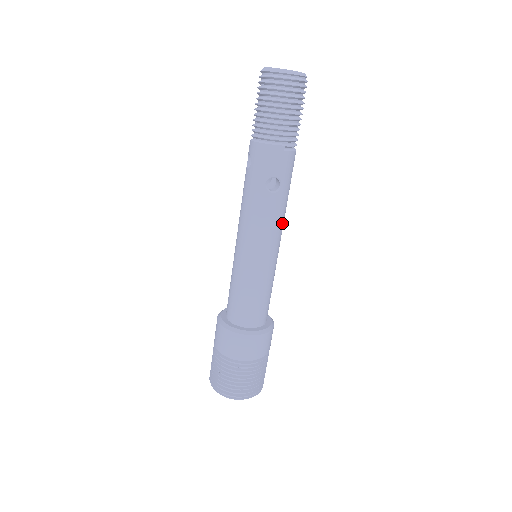
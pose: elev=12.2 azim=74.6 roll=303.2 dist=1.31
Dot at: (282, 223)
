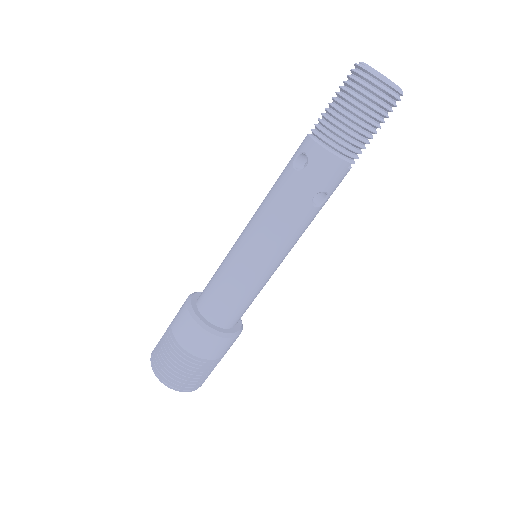
Dot at: occluded
